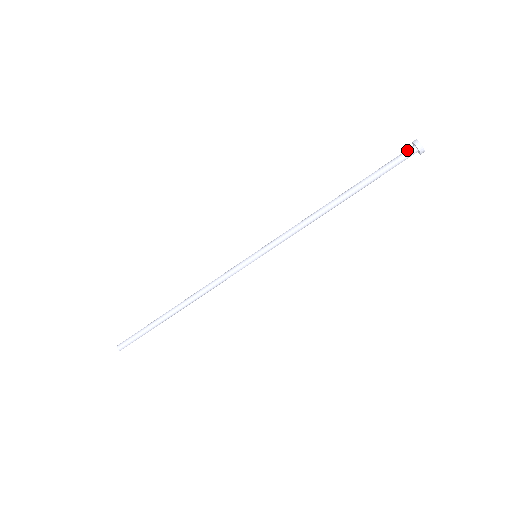
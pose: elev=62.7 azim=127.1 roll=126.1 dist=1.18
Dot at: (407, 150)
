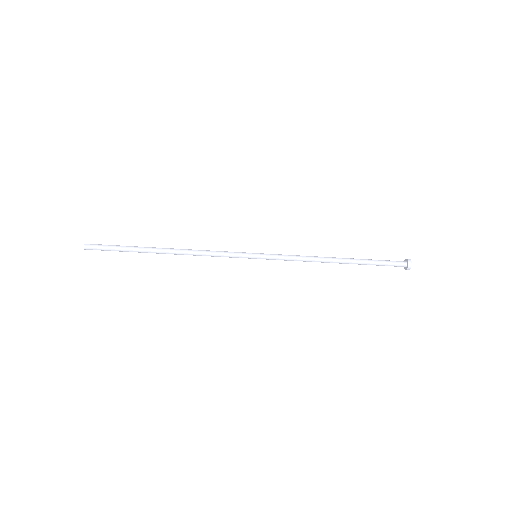
Dot at: (401, 262)
